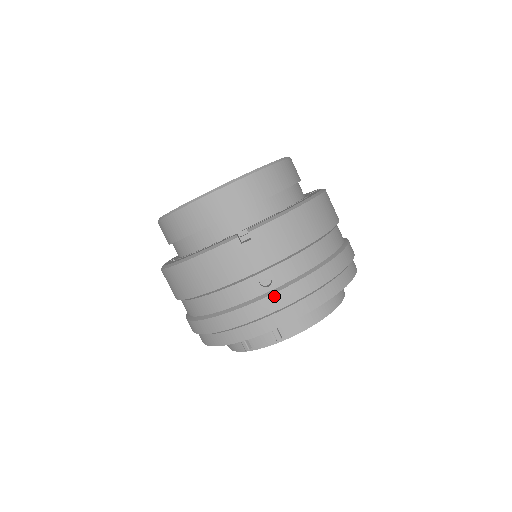
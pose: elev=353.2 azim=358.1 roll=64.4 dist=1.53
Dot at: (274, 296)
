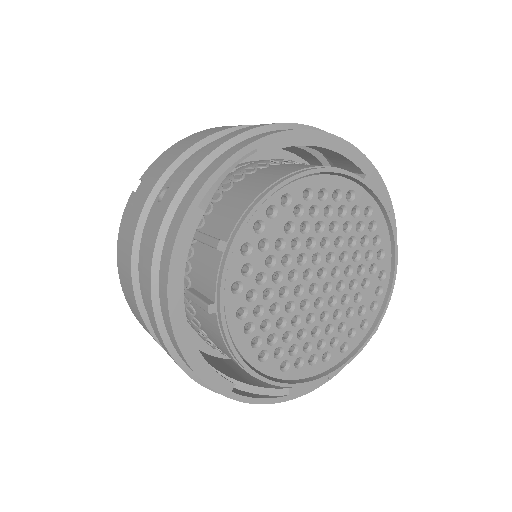
Dot at: (167, 192)
